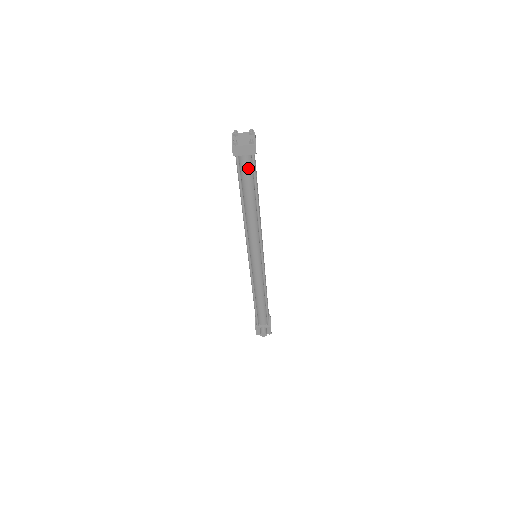
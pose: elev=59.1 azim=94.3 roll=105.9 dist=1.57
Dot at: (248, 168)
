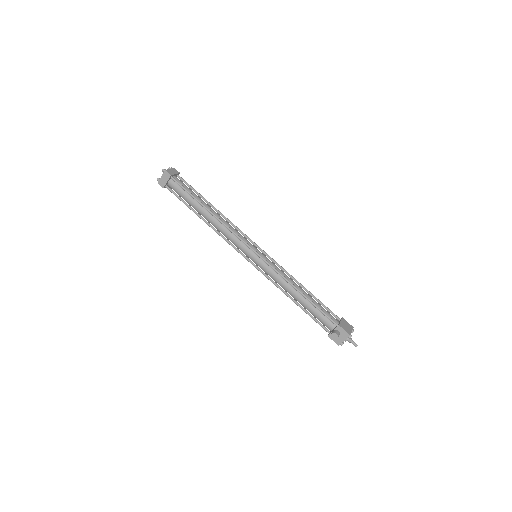
Dot at: (179, 189)
